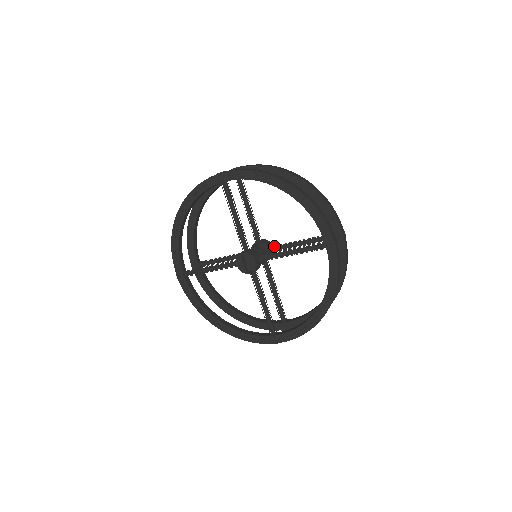
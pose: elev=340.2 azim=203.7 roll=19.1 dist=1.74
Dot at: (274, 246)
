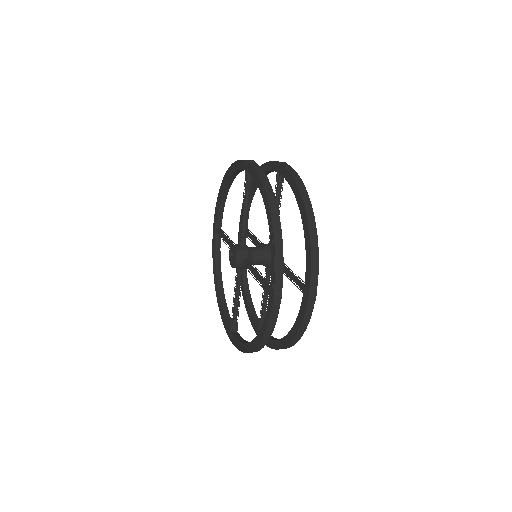
Dot at: occluded
